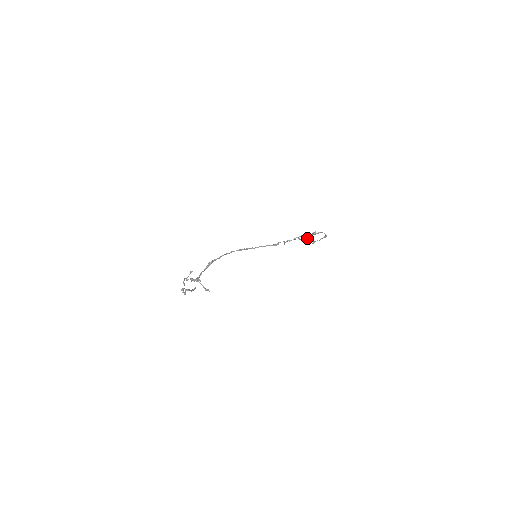
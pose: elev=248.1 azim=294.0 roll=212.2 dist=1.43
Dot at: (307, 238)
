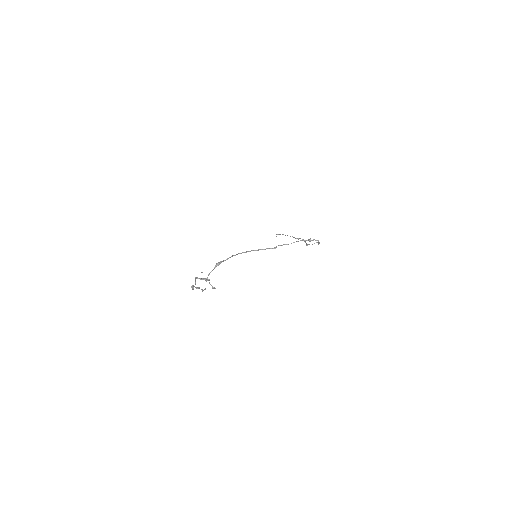
Dot at: occluded
